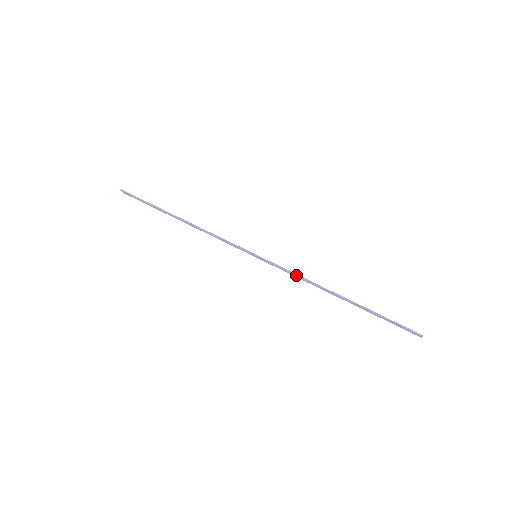
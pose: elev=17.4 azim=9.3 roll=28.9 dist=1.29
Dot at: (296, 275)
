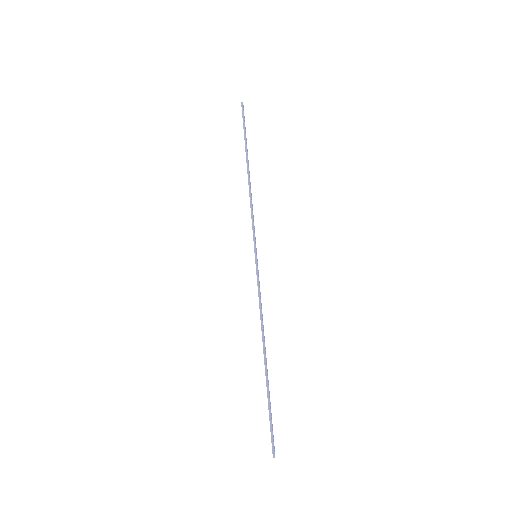
Dot at: (260, 303)
